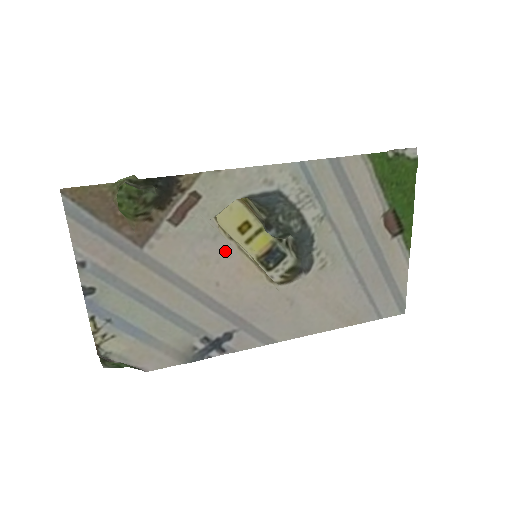
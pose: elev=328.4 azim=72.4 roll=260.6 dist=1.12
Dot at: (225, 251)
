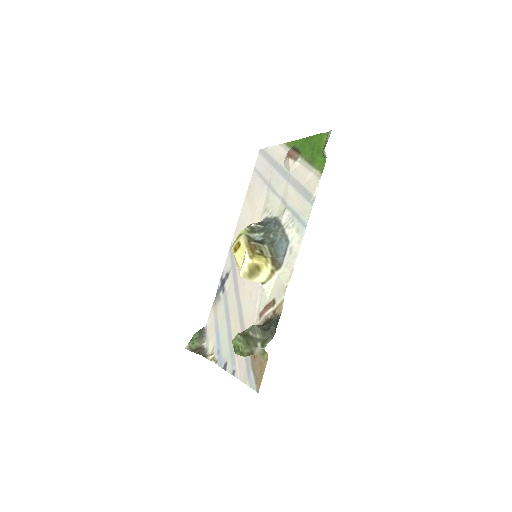
Dot at: occluded
